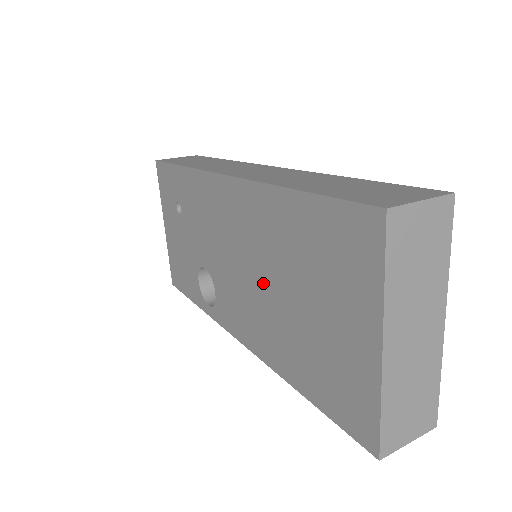
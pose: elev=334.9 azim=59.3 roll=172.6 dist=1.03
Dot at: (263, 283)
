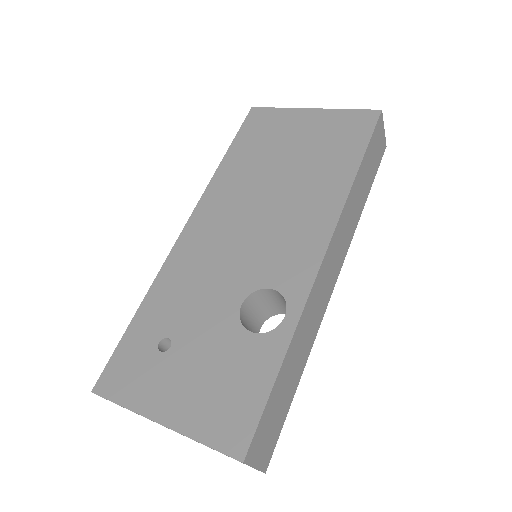
Dot at: (271, 196)
